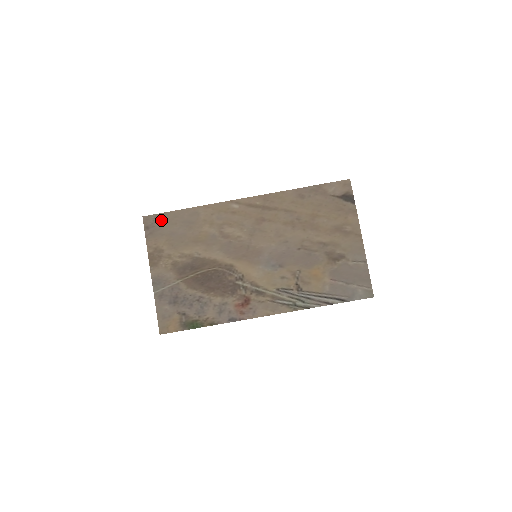
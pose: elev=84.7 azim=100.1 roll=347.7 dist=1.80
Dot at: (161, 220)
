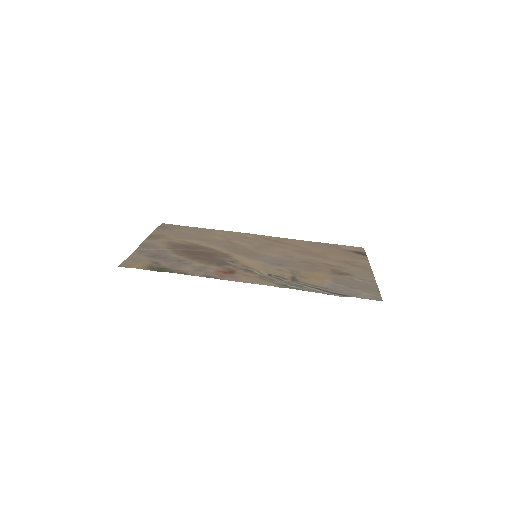
Dot at: (177, 227)
